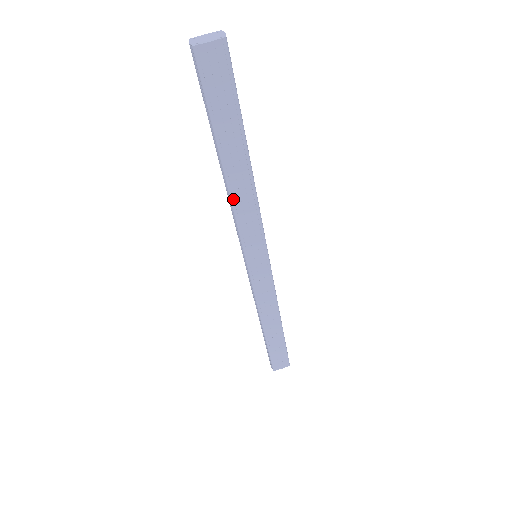
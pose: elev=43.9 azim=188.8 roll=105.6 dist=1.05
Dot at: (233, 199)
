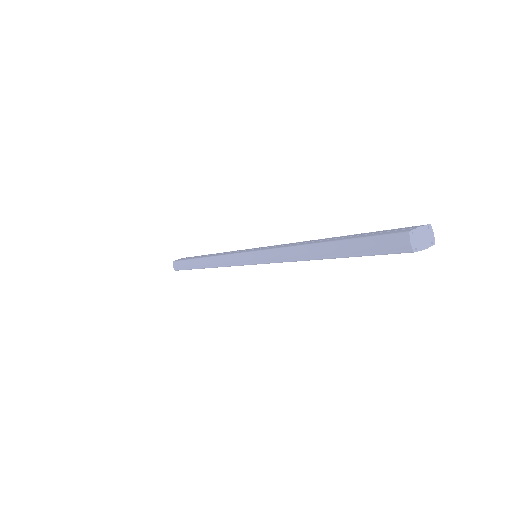
Dot at: occluded
